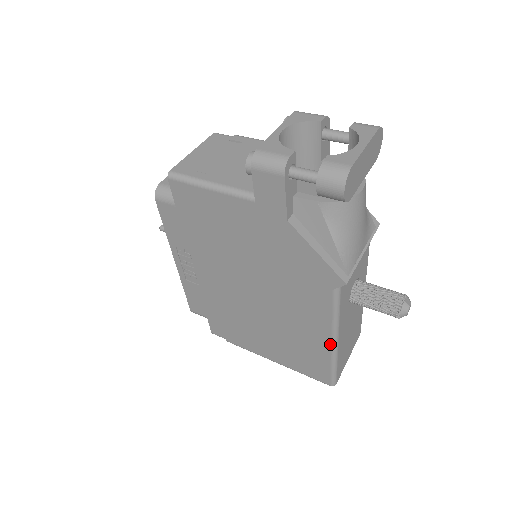
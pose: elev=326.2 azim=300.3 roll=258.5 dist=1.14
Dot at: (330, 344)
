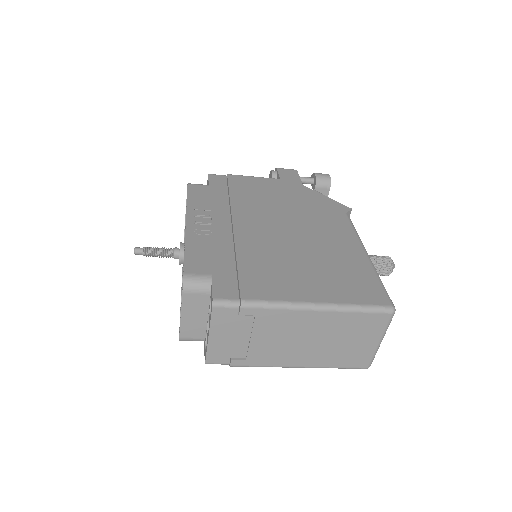
Dot at: (365, 254)
